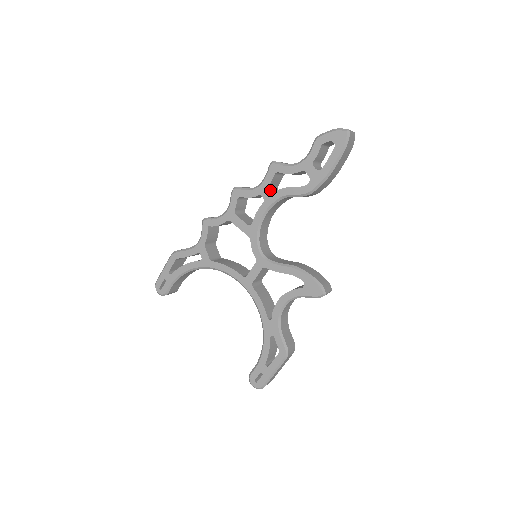
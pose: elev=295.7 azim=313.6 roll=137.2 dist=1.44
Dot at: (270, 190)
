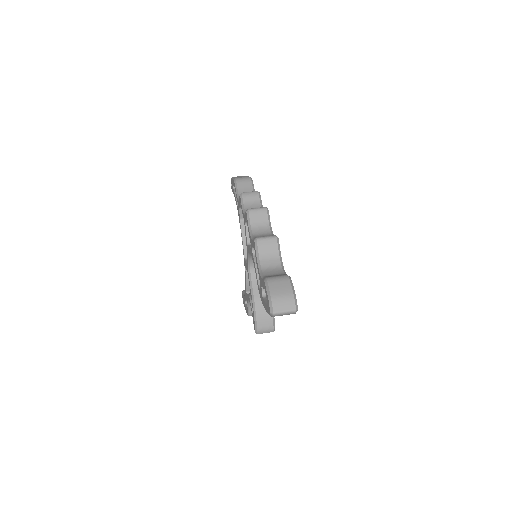
Dot at: occluded
